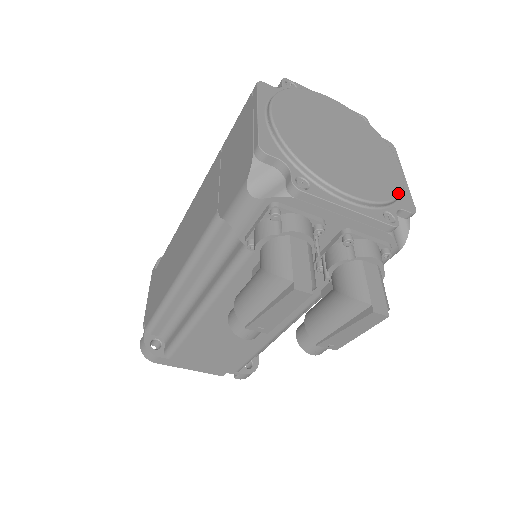
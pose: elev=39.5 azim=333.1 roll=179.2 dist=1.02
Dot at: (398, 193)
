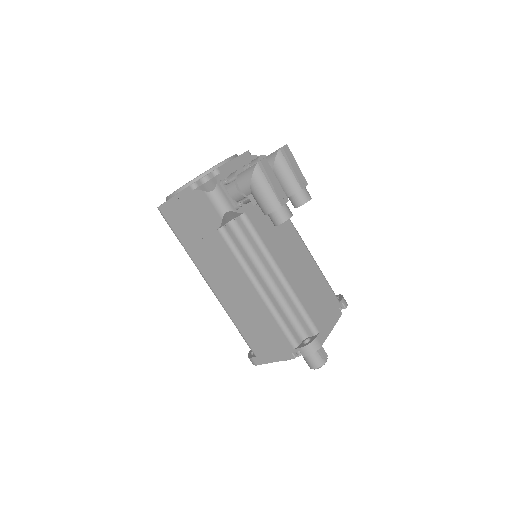
Dot at: occluded
